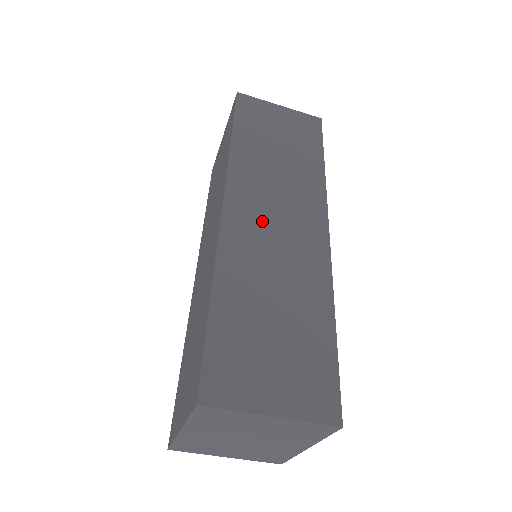
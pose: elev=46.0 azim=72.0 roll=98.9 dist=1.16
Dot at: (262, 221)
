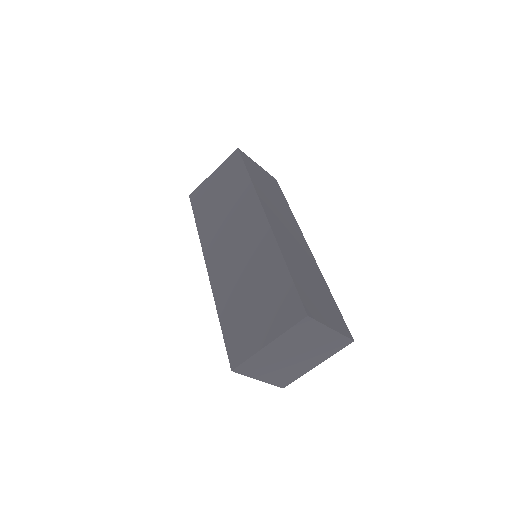
Dot at: (284, 230)
